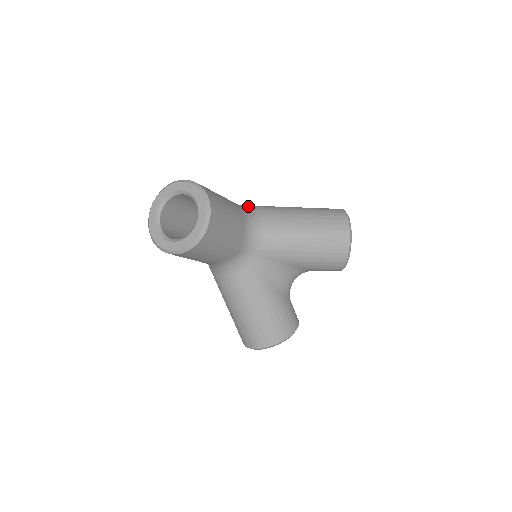
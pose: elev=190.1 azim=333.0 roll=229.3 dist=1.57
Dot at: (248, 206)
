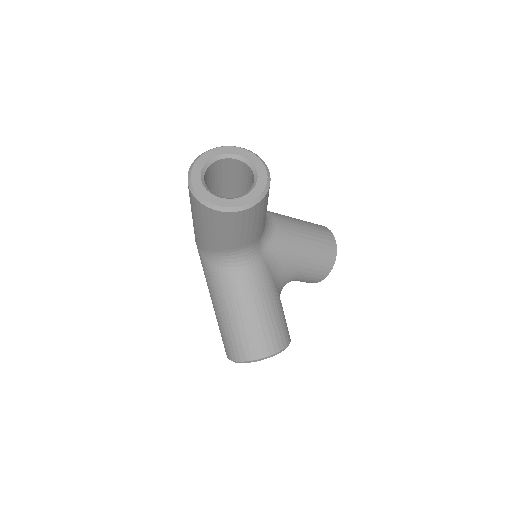
Dot at: occluded
